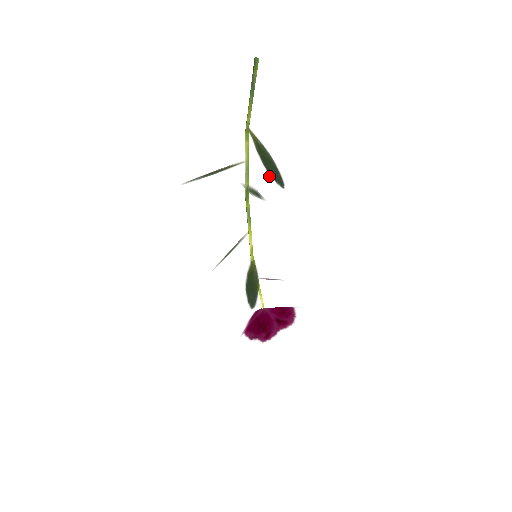
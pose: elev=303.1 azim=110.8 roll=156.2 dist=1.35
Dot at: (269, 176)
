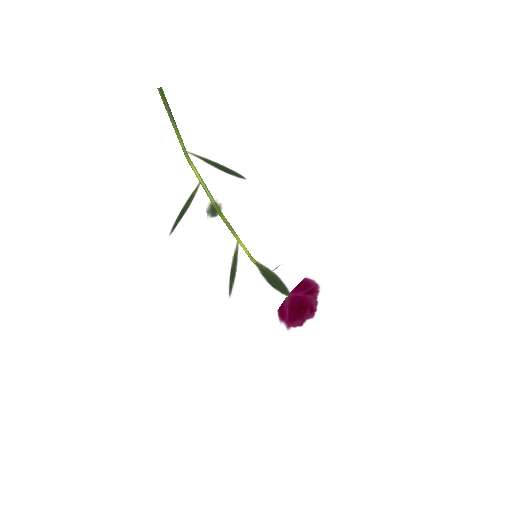
Dot at: (231, 176)
